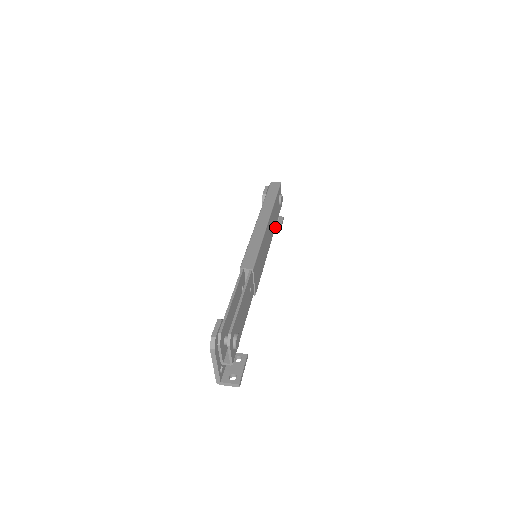
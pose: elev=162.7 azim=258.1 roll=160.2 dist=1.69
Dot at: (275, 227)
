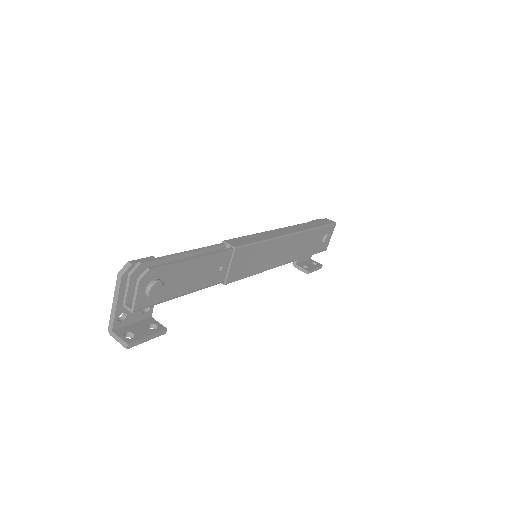
Dot at: (306, 267)
